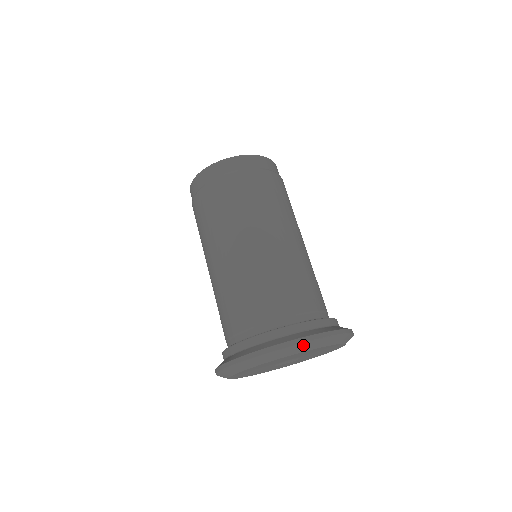
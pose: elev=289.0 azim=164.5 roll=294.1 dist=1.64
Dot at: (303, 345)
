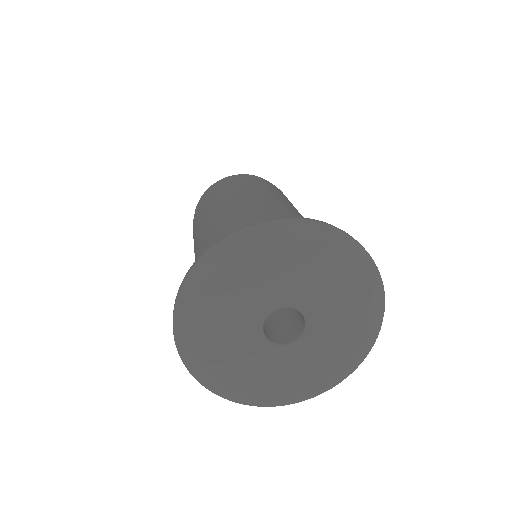
Dot at: (378, 279)
